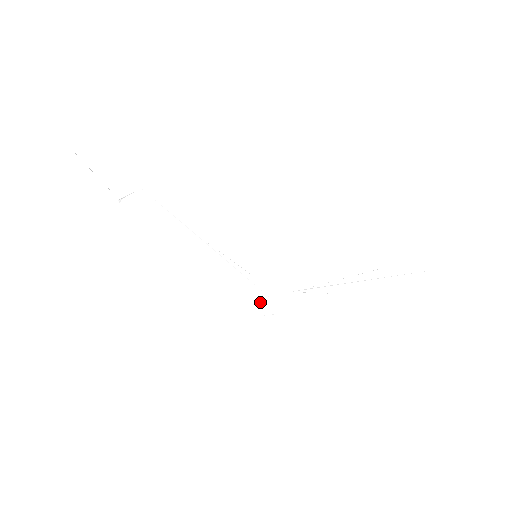
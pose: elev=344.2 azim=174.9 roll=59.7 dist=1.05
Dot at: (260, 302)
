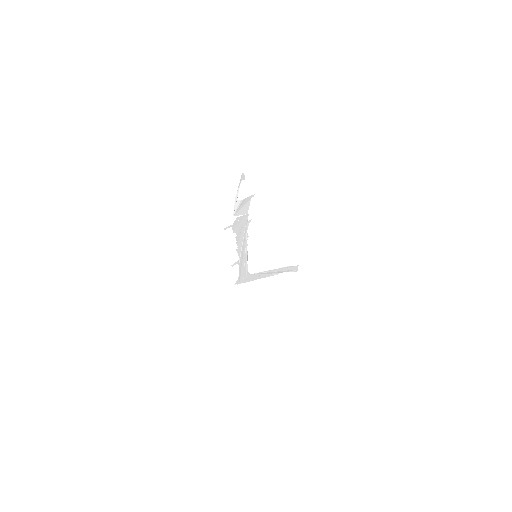
Dot at: (239, 278)
